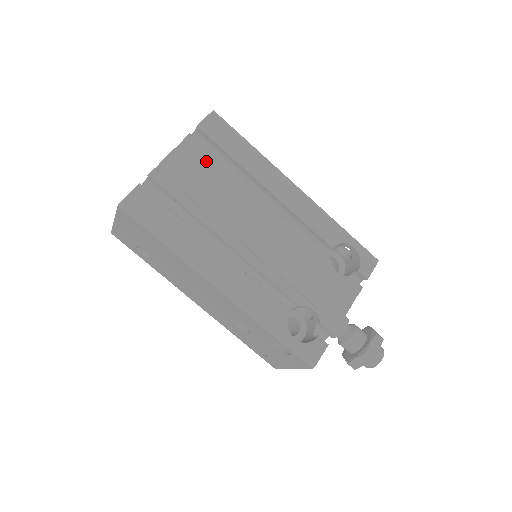
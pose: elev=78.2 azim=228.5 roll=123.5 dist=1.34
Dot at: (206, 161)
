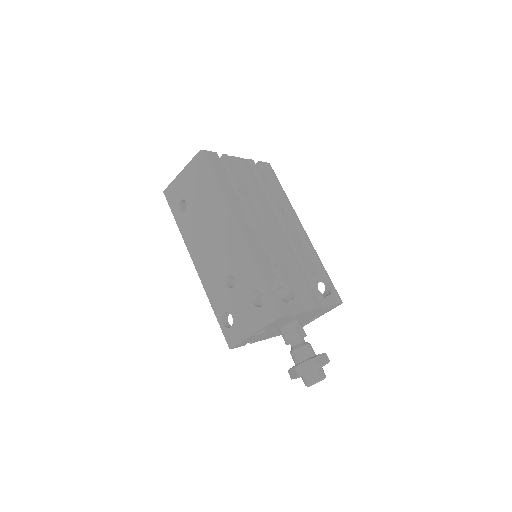
Dot at: (257, 176)
